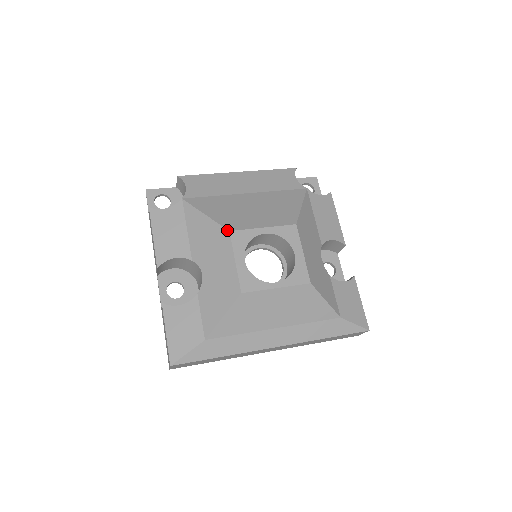
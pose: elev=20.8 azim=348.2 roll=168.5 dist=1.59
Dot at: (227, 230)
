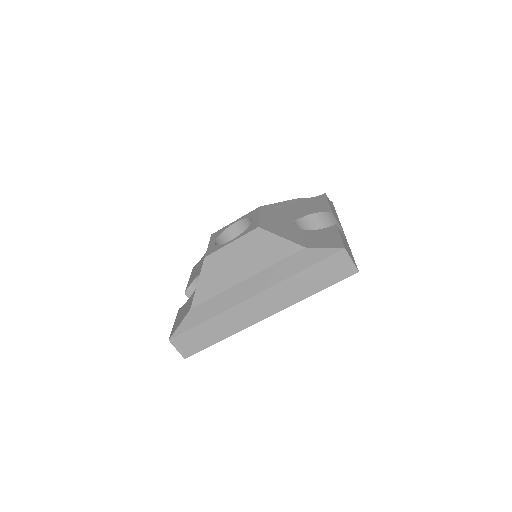
Dot at: occluded
